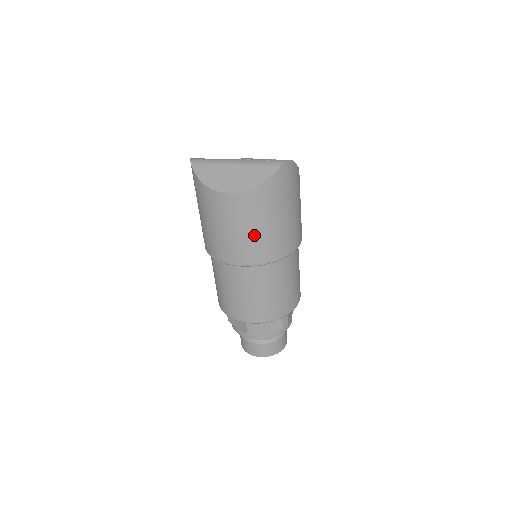
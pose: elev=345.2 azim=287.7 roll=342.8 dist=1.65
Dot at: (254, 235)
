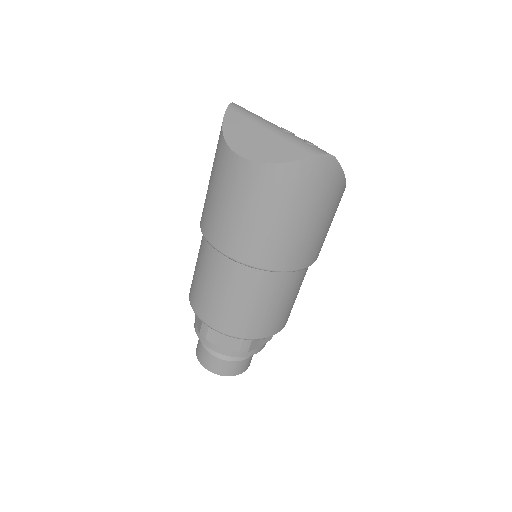
Dot at: (246, 222)
